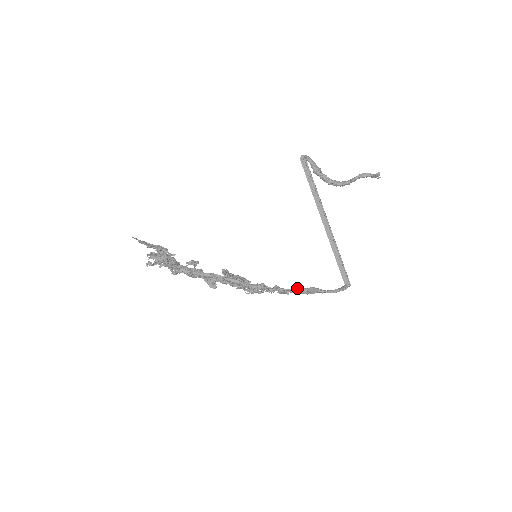
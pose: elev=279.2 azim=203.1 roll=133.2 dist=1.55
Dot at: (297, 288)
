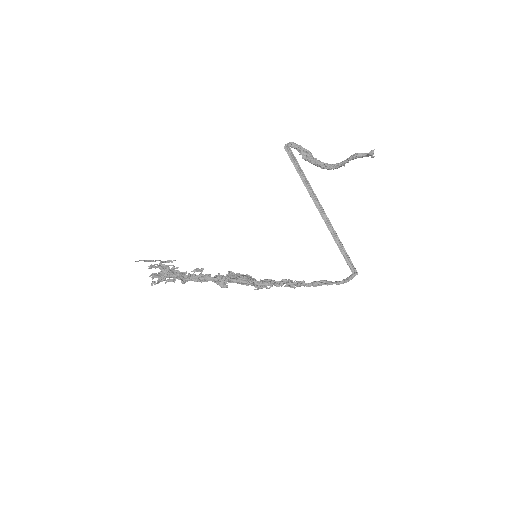
Dot at: (300, 283)
